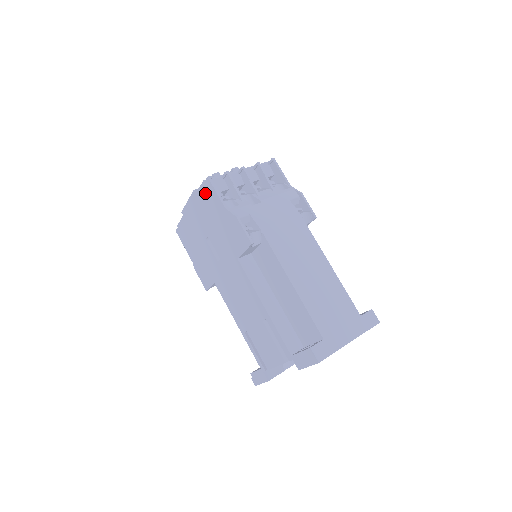
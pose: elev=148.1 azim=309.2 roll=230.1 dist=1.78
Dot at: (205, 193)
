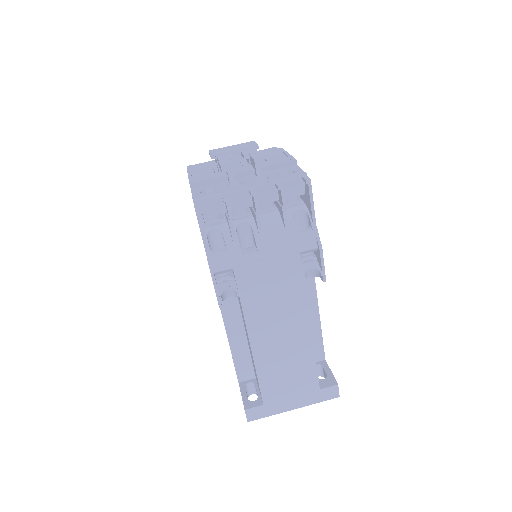
Dot at: occluded
